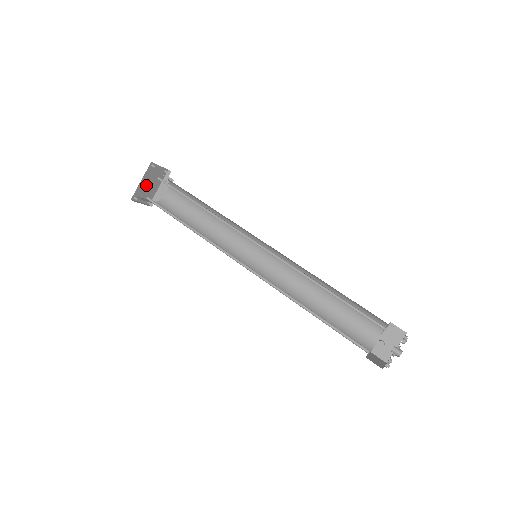
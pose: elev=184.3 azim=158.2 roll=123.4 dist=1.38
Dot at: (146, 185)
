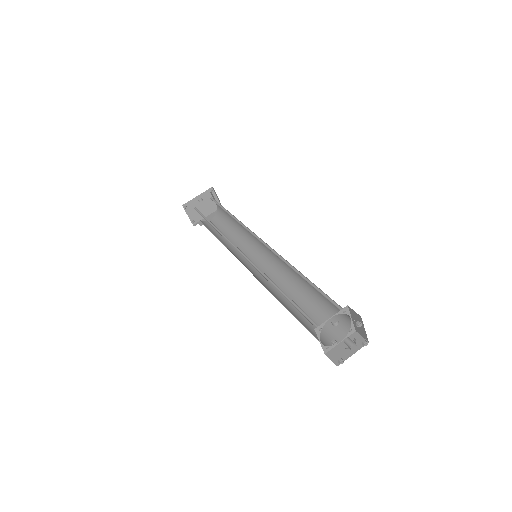
Dot at: (199, 204)
